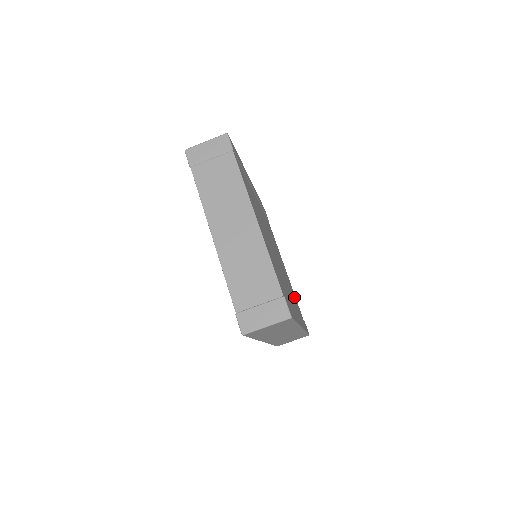
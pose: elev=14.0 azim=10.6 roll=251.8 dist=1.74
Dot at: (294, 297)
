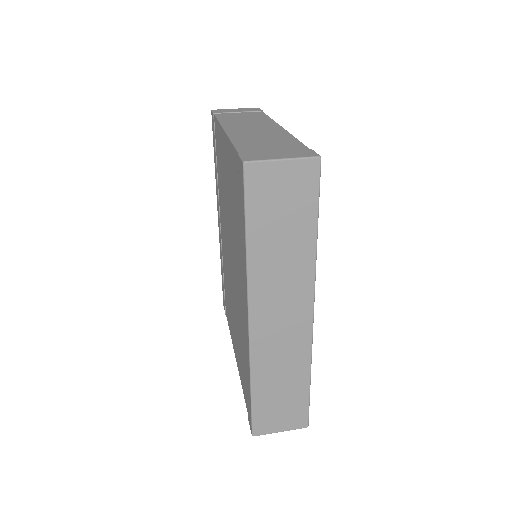
Dot at: occluded
